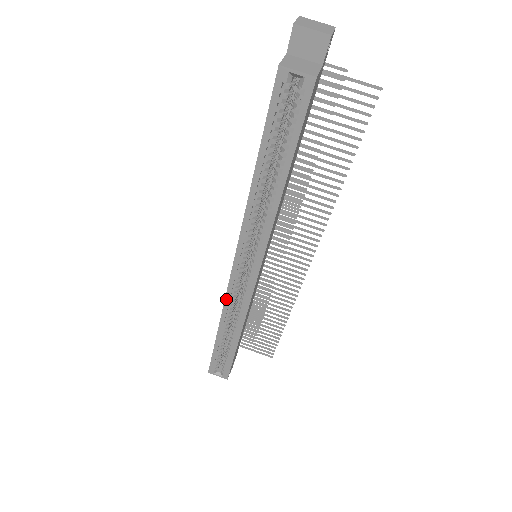
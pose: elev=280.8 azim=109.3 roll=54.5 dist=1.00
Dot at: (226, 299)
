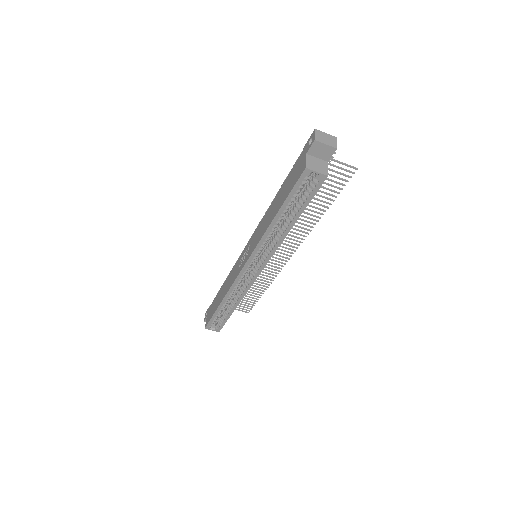
Dot at: (233, 285)
